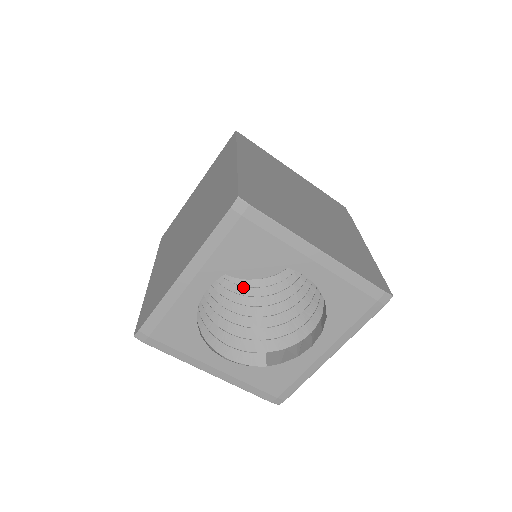
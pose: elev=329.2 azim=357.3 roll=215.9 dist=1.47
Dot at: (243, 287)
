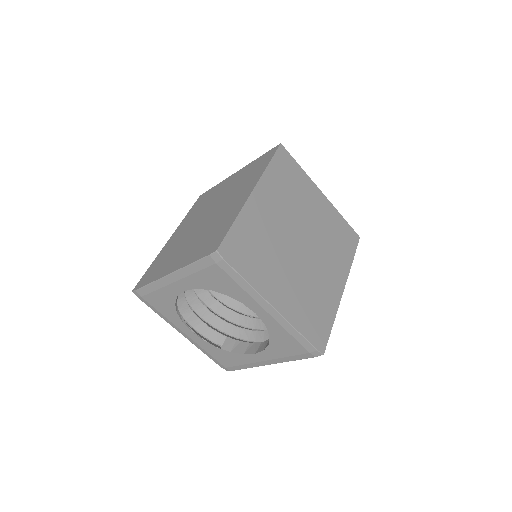
Dot at: occluded
